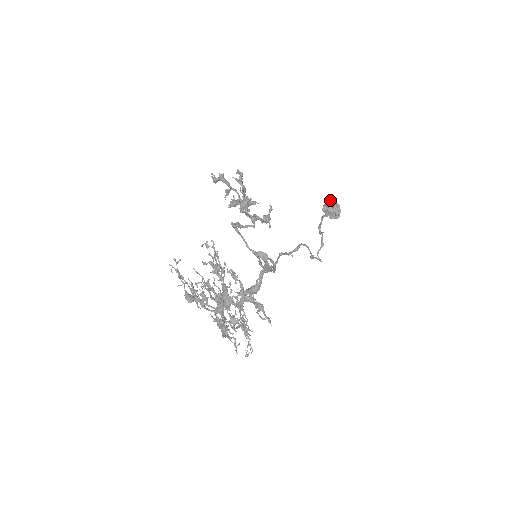
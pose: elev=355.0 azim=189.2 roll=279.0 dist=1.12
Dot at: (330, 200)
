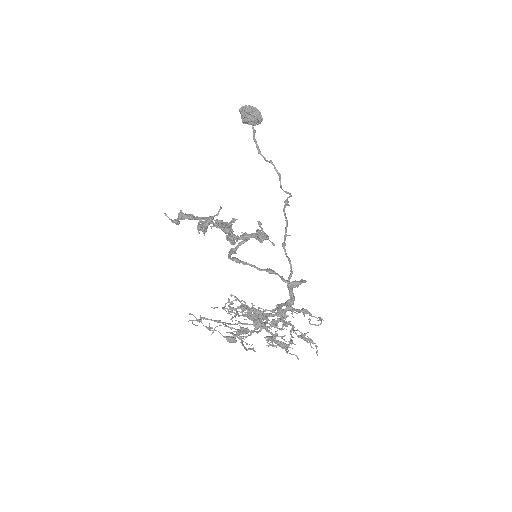
Dot at: (245, 109)
